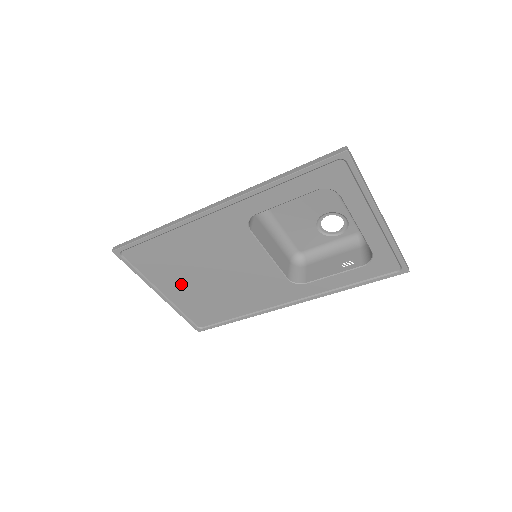
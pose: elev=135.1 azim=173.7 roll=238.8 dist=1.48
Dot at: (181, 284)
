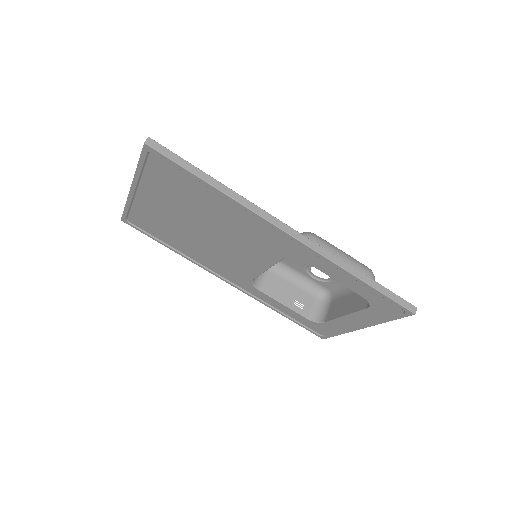
Dot at: (166, 206)
